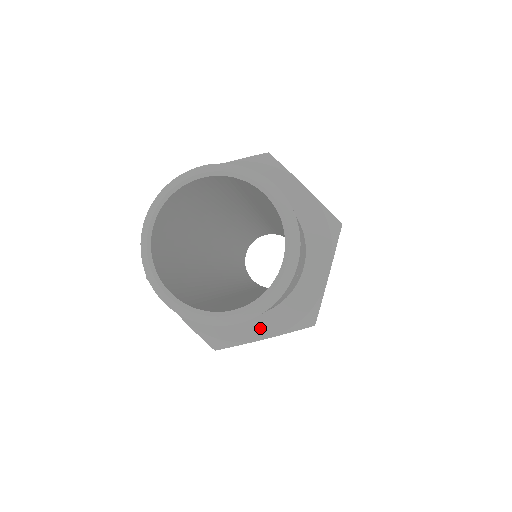
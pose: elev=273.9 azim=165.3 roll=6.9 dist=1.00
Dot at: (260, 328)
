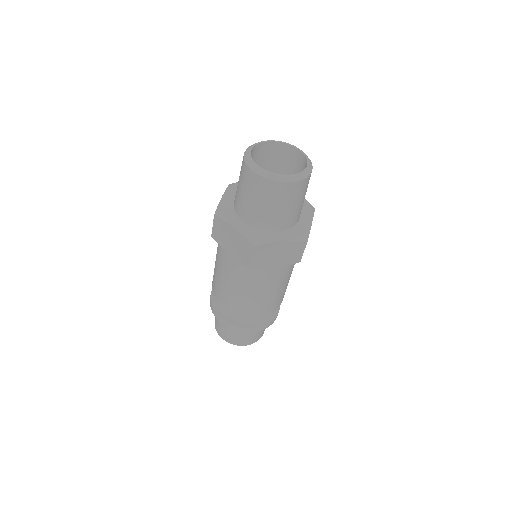
Dot at: (307, 220)
